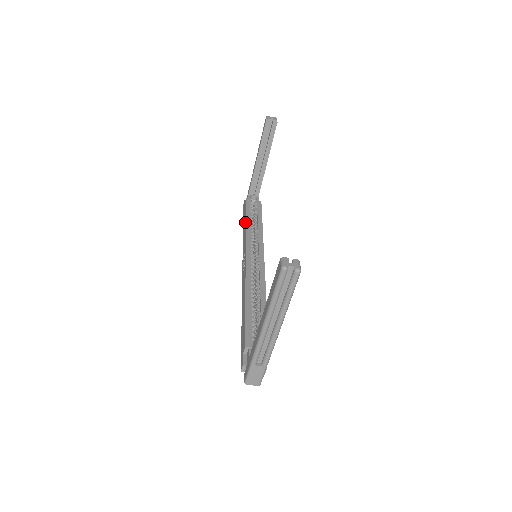
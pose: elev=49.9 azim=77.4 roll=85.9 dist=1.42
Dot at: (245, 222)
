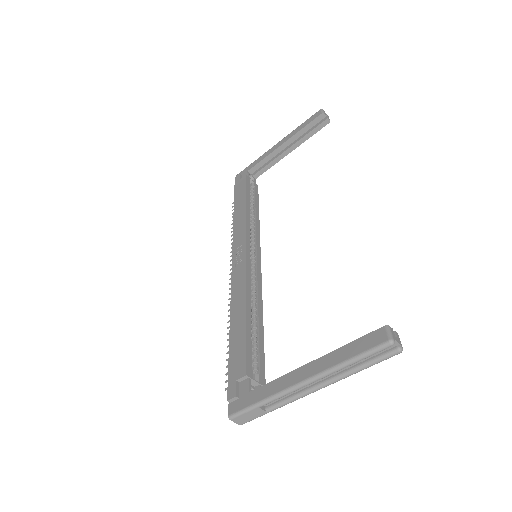
Dot at: (244, 205)
